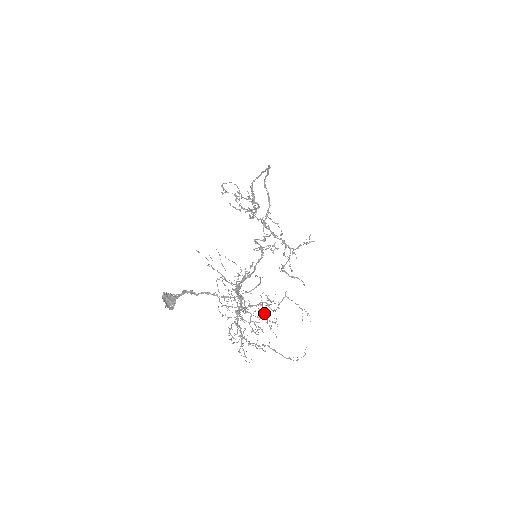
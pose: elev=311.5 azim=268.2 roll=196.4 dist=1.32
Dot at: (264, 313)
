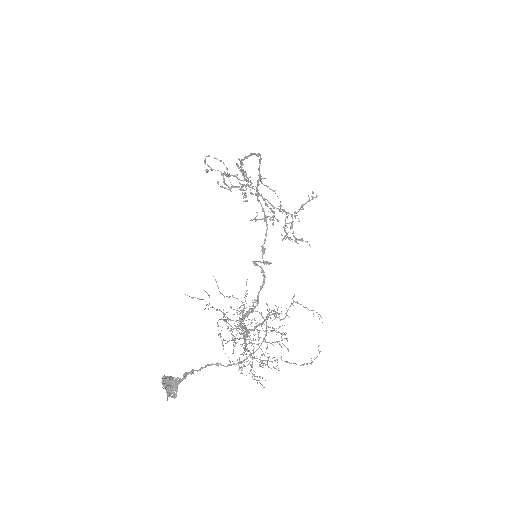
Dot at: (272, 328)
